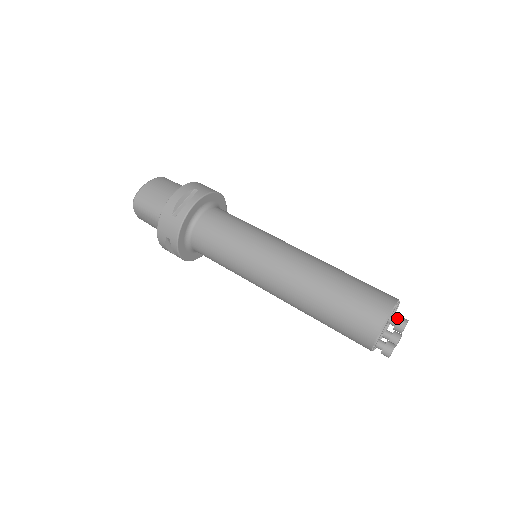
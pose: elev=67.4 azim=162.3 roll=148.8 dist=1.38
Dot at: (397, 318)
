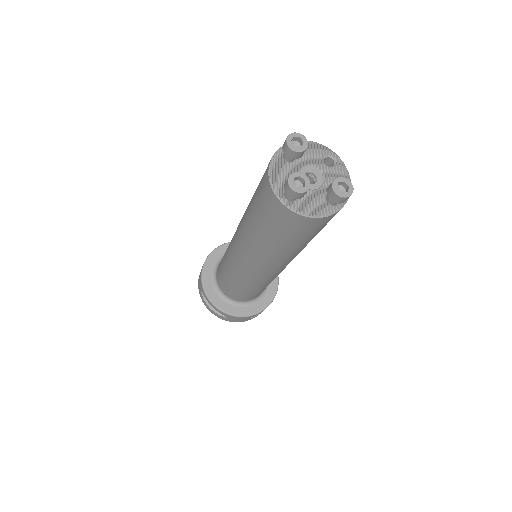
Dot at: occluded
